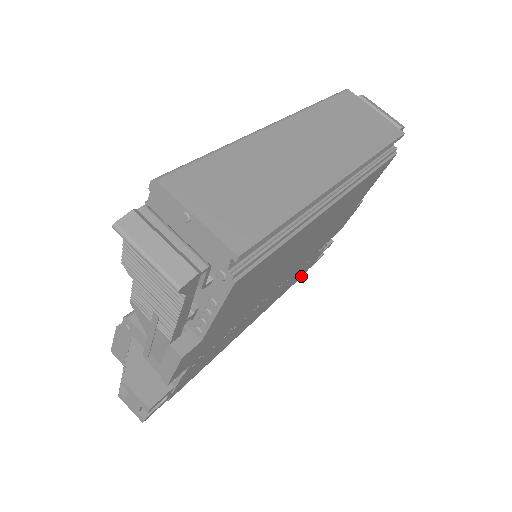
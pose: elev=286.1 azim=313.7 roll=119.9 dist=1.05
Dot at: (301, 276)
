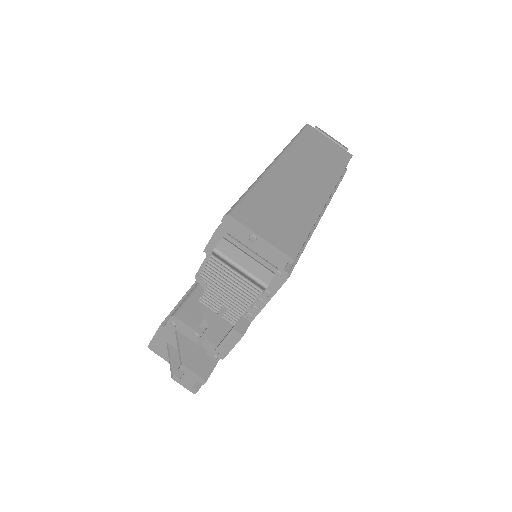
Dot at: occluded
